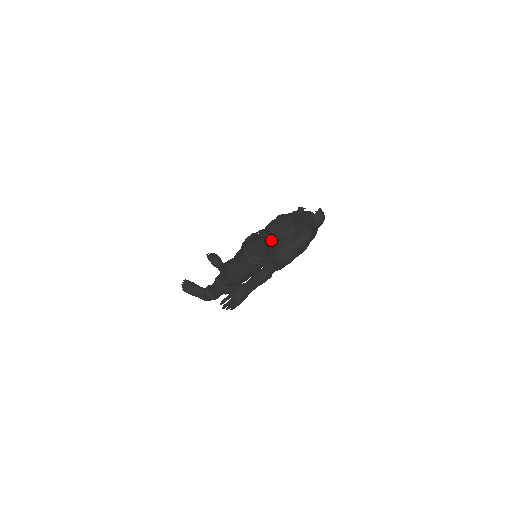
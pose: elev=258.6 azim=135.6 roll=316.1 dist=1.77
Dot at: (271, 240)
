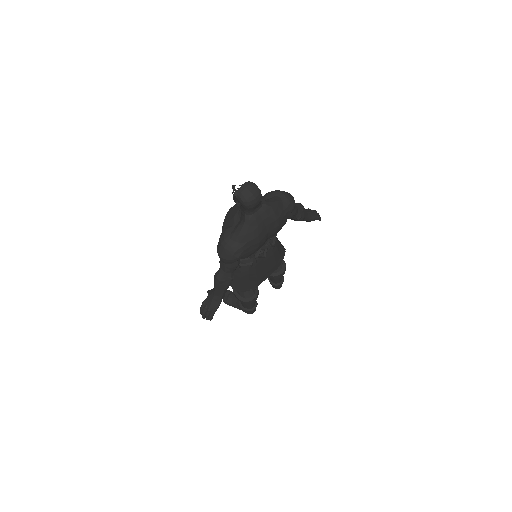
Dot at: occluded
